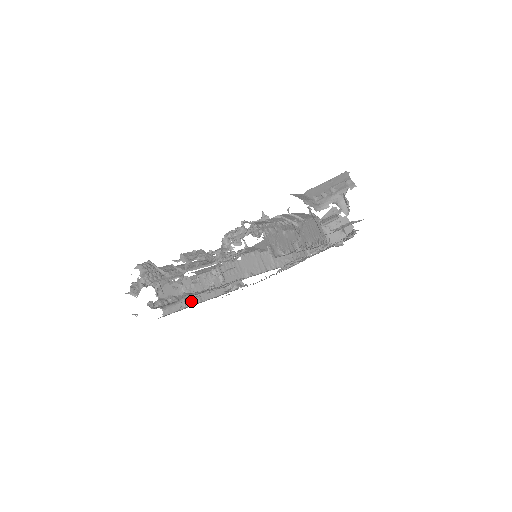
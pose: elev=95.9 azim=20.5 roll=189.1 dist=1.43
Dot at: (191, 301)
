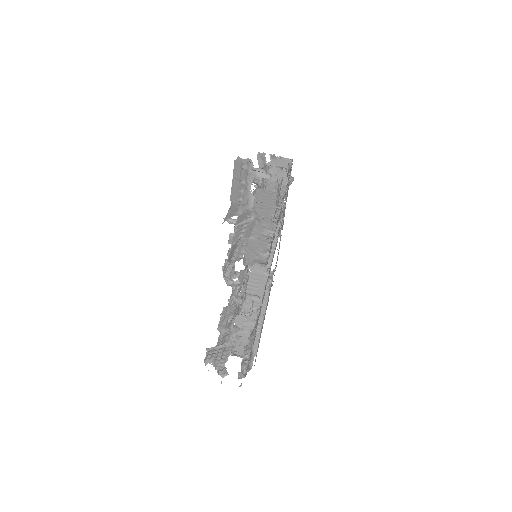
Dot at: (258, 325)
